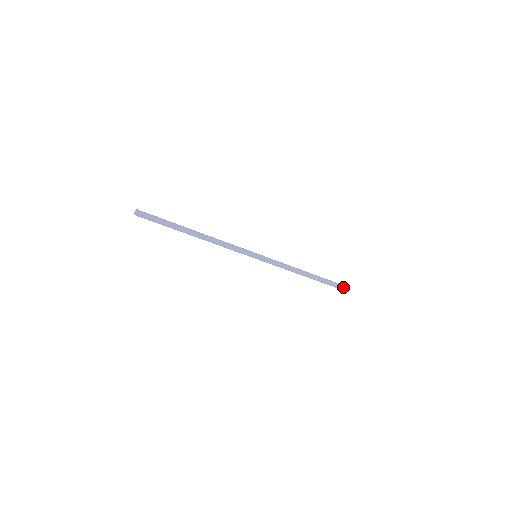
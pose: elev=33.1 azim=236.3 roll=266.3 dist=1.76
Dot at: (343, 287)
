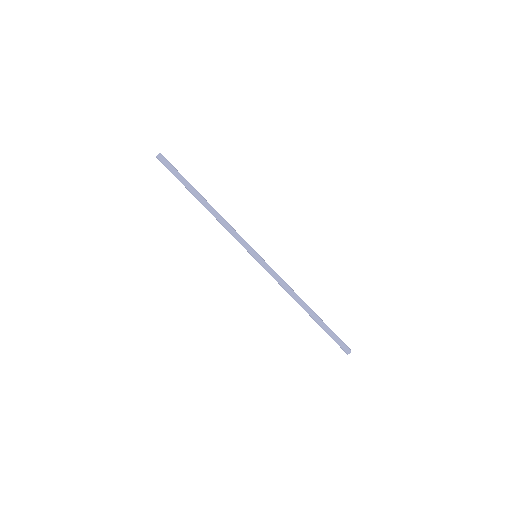
Dot at: (342, 345)
